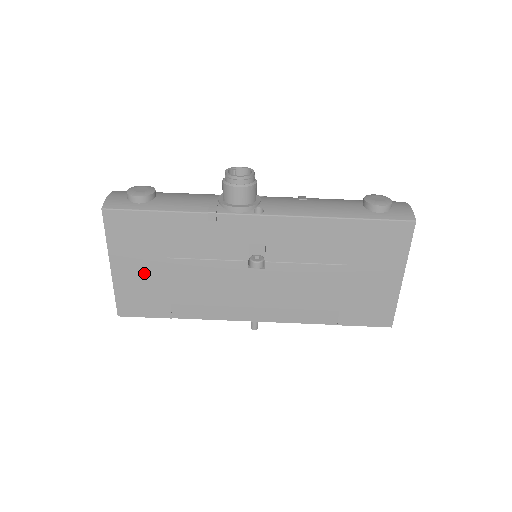
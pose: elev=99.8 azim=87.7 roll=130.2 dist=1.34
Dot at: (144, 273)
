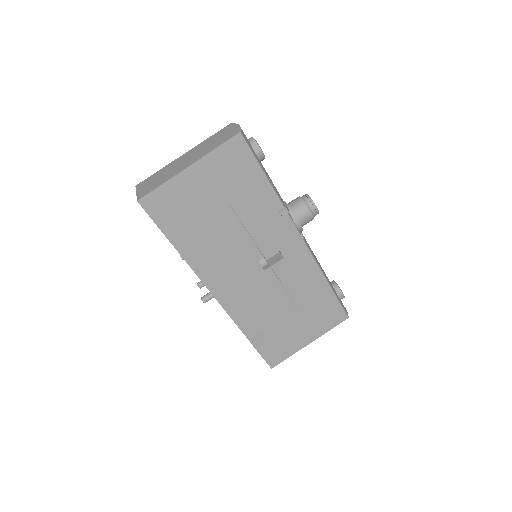
Dot at: (201, 196)
